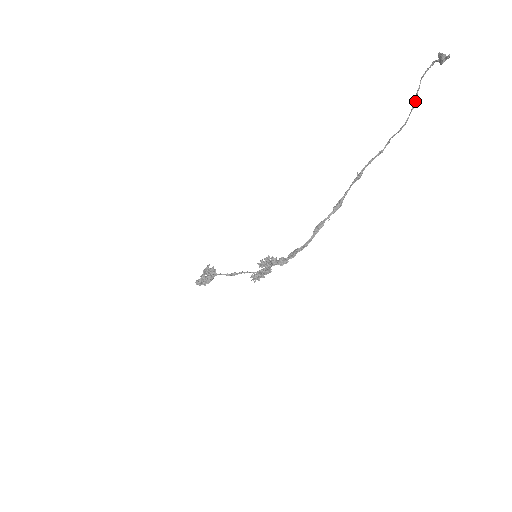
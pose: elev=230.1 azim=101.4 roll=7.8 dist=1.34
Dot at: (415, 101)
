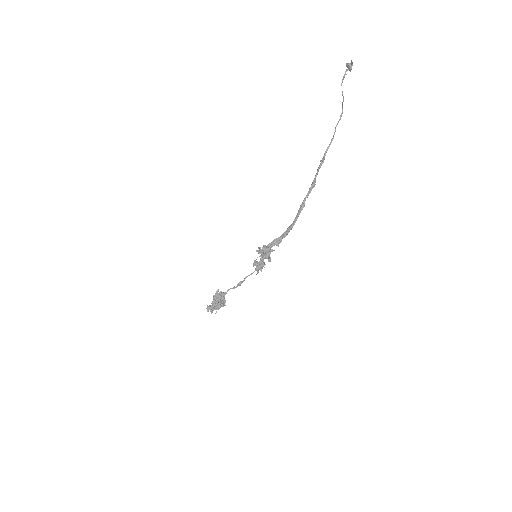
Dot at: (343, 96)
